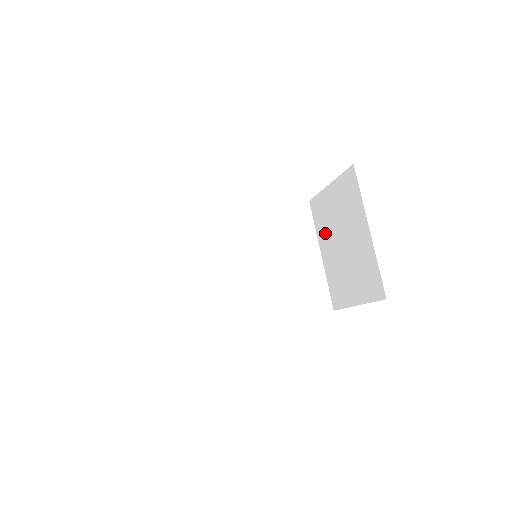
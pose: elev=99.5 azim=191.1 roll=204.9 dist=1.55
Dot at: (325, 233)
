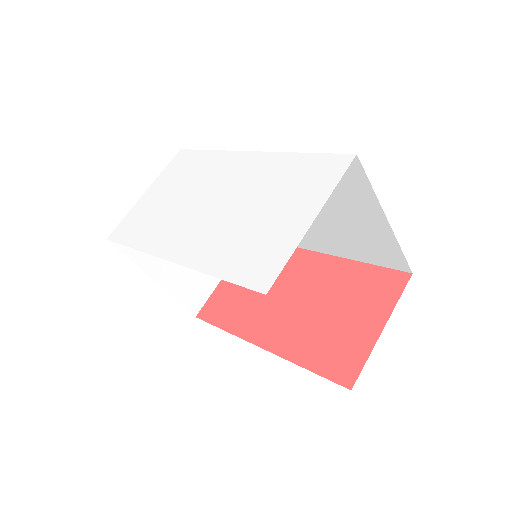
Dot at: occluded
